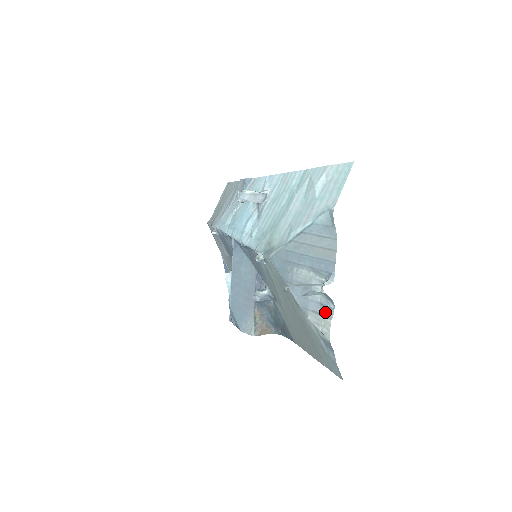
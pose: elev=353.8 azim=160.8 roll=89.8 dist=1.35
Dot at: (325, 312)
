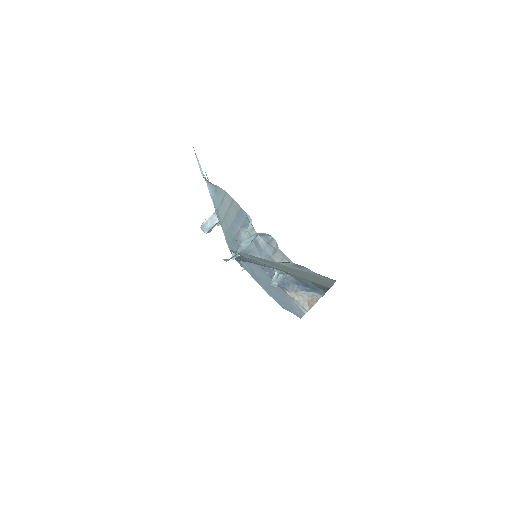
Dot at: (273, 246)
